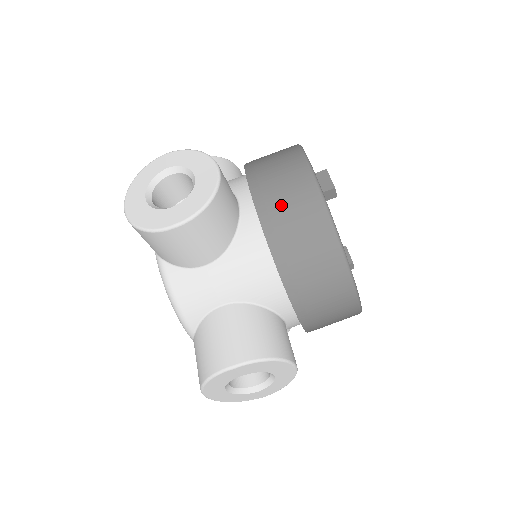
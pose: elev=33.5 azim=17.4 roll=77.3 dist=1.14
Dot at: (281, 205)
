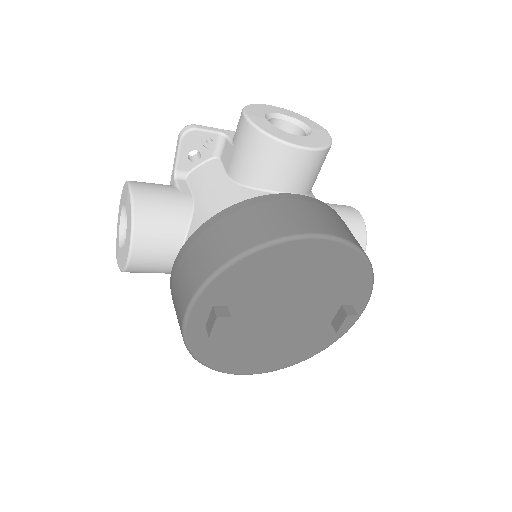
Dot at: (174, 305)
